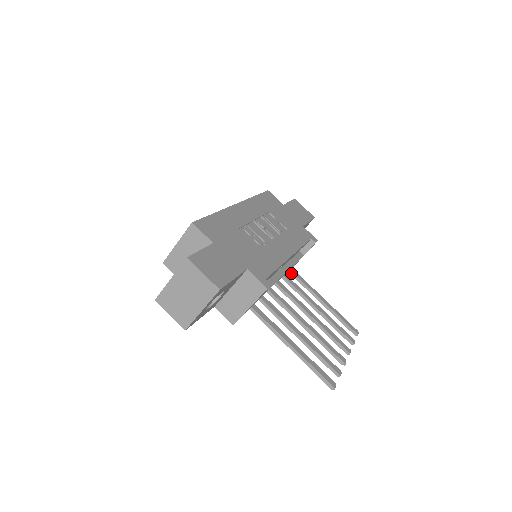
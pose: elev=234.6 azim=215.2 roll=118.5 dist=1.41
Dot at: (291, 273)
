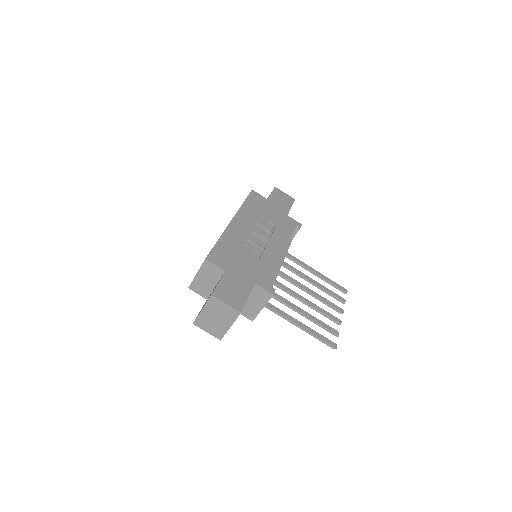
Dot at: occluded
